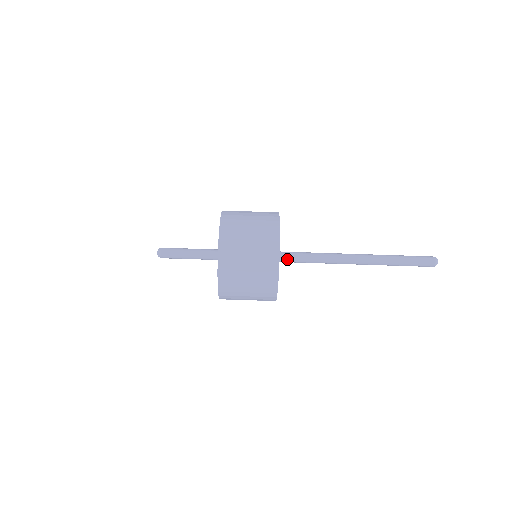
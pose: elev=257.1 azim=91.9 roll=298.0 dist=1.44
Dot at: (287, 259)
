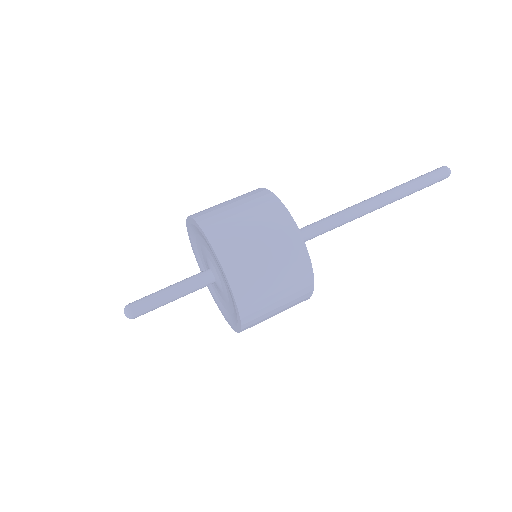
Dot at: occluded
